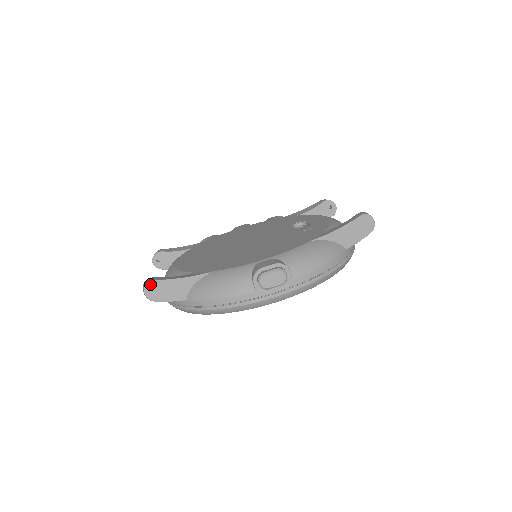
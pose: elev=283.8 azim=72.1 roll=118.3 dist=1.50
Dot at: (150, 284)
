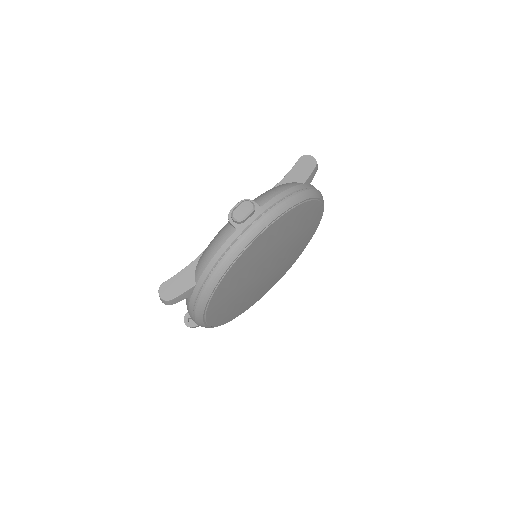
Dot at: (162, 287)
